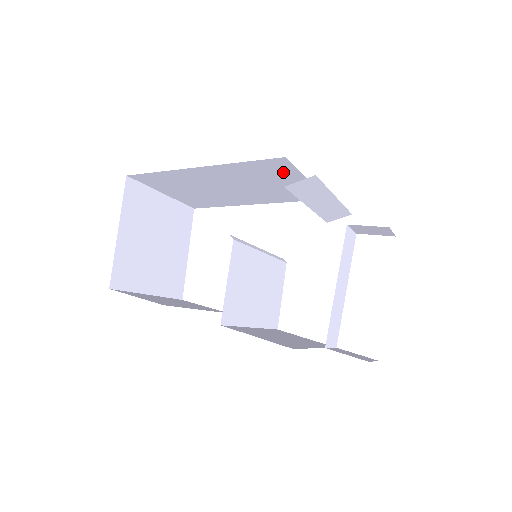
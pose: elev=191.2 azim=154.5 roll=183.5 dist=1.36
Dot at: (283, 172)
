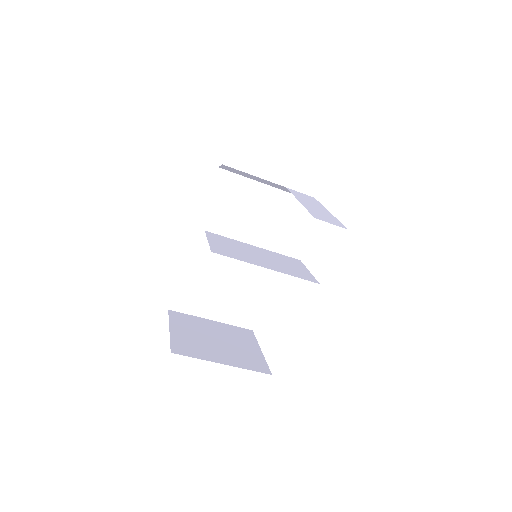
Dot at: (230, 207)
